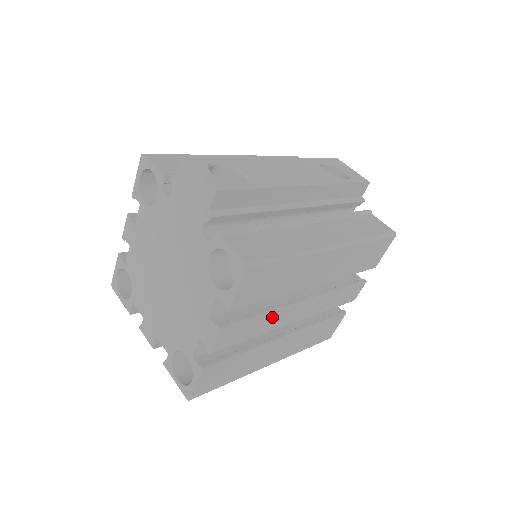
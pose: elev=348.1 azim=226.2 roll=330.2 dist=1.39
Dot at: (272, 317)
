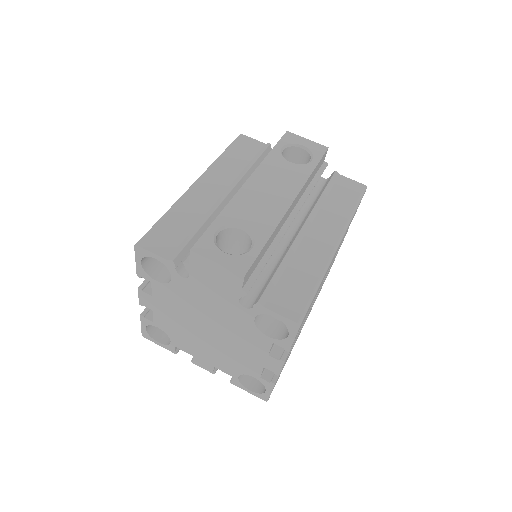
Dot at: occluded
